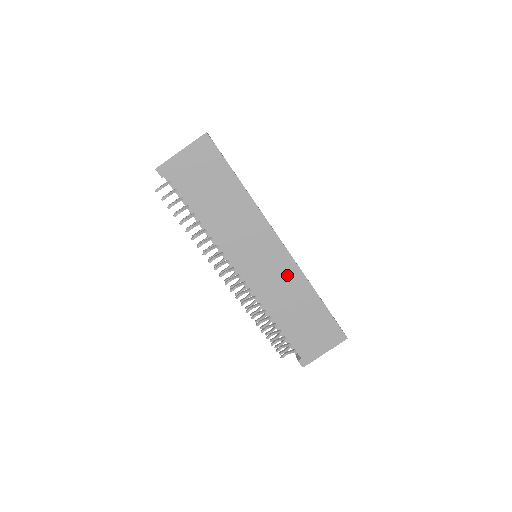
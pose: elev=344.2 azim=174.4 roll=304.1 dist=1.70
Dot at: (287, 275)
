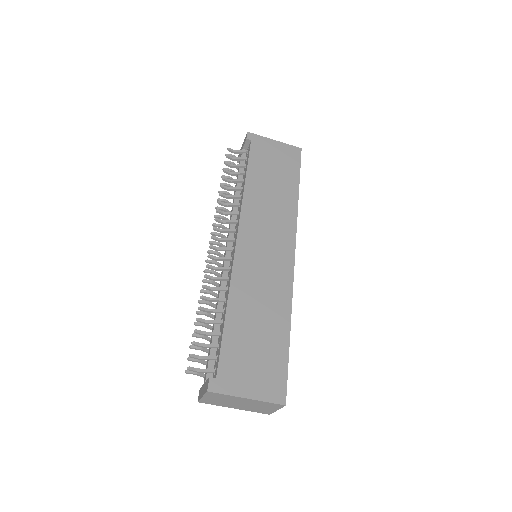
Dot at: (277, 281)
